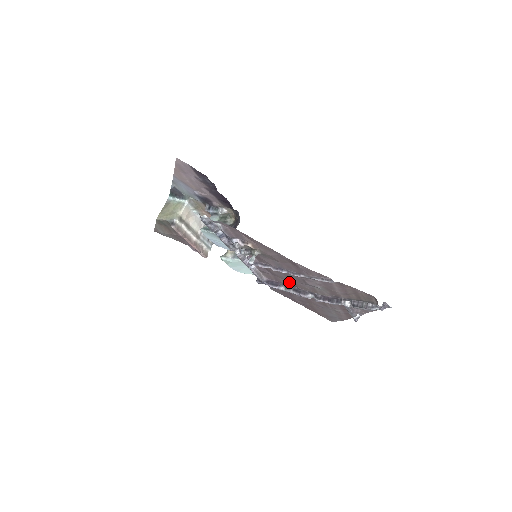
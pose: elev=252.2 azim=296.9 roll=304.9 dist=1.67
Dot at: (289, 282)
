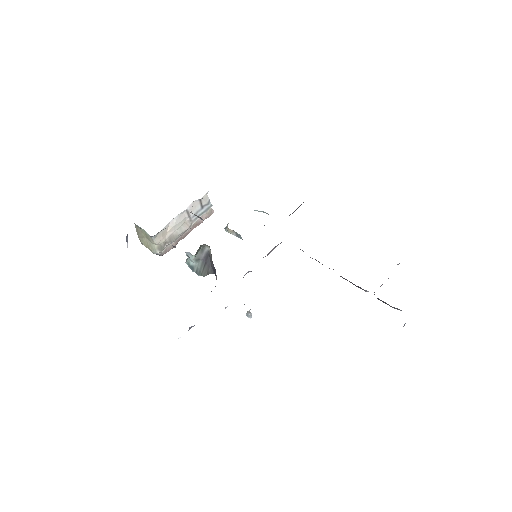
Dot at: occluded
